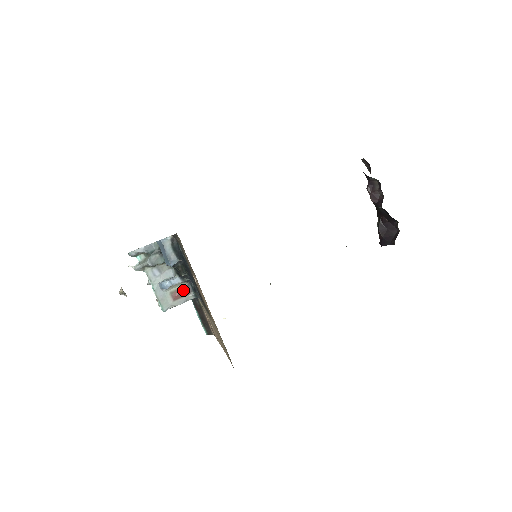
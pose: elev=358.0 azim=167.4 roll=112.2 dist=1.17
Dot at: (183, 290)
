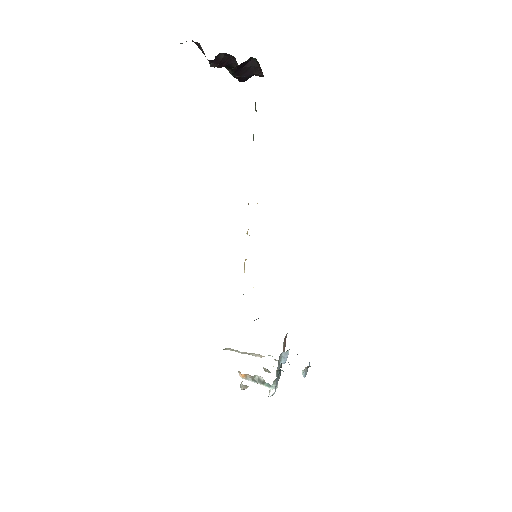
Dot at: (285, 342)
